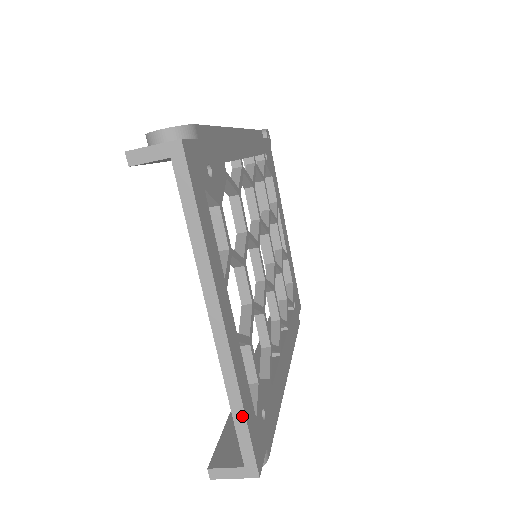
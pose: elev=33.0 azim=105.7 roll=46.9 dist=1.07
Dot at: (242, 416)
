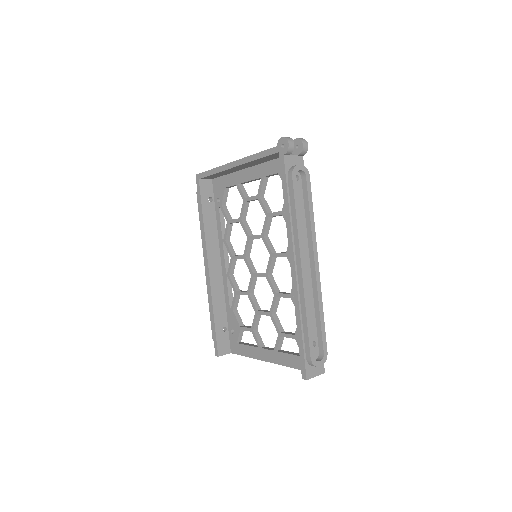
Dot at: occluded
